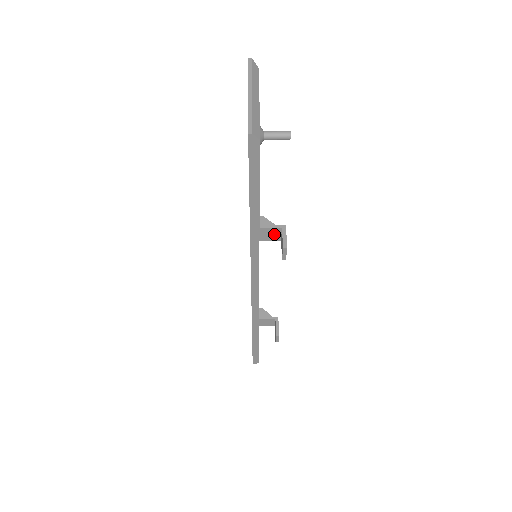
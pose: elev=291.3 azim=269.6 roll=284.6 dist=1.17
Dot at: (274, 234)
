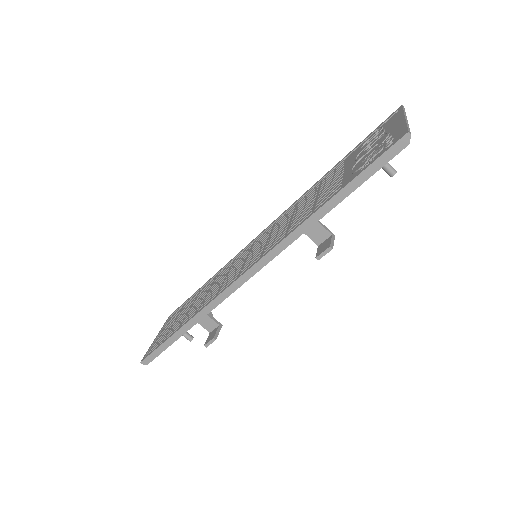
Dot at: (320, 236)
